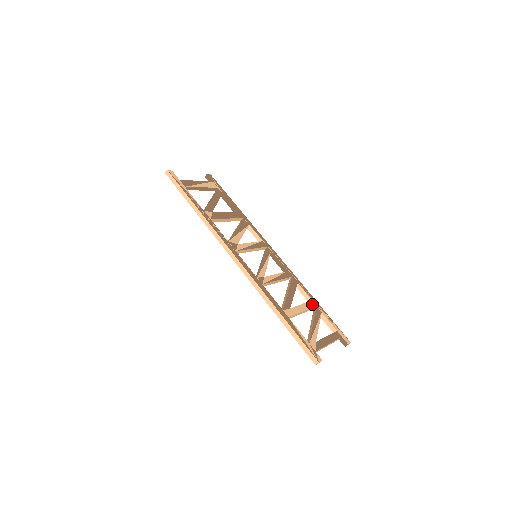
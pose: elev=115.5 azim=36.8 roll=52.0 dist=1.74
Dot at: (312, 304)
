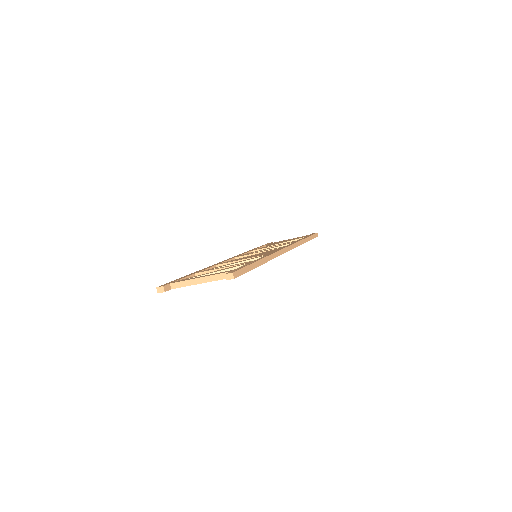
Dot at: (247, 262)
